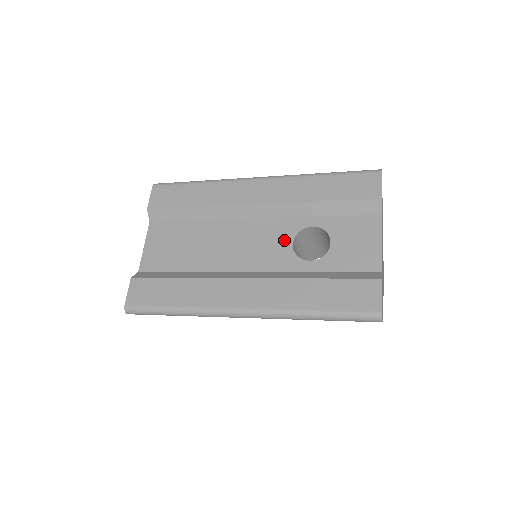
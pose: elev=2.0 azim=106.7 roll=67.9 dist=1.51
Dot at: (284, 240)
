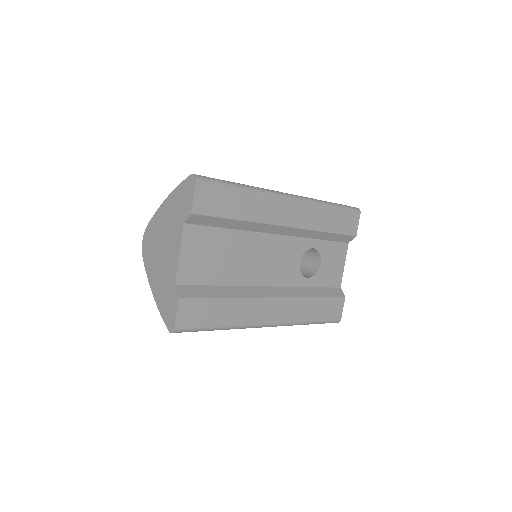
Dot at: (295, 259)
